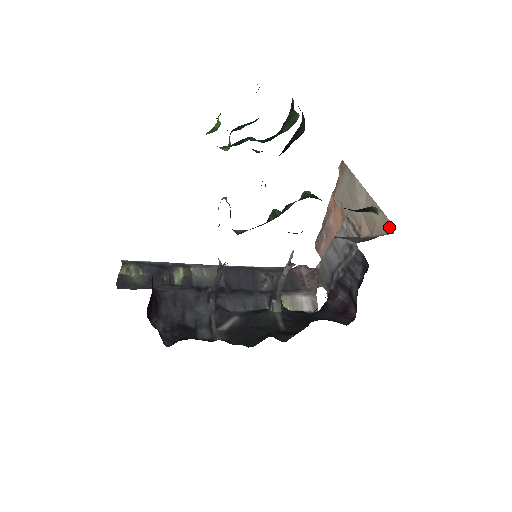
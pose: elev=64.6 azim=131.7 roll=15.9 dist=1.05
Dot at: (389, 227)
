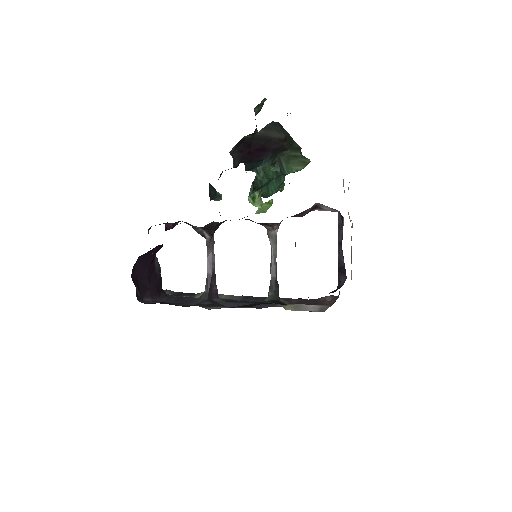
Dot at: occluded
